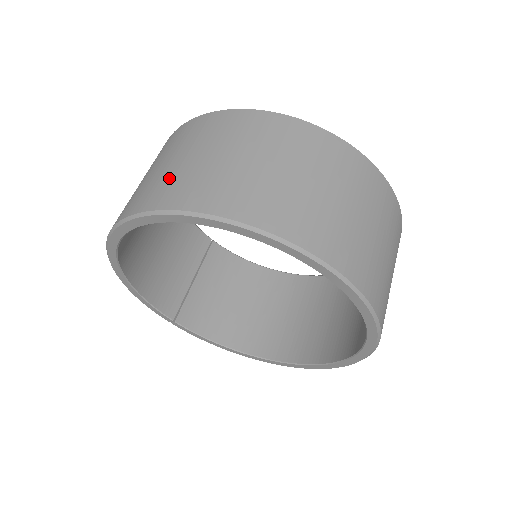
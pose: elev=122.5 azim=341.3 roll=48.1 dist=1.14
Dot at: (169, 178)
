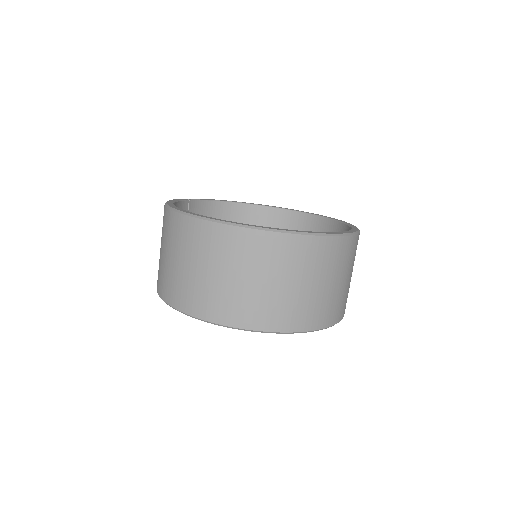
Dot at: (242, 300)
